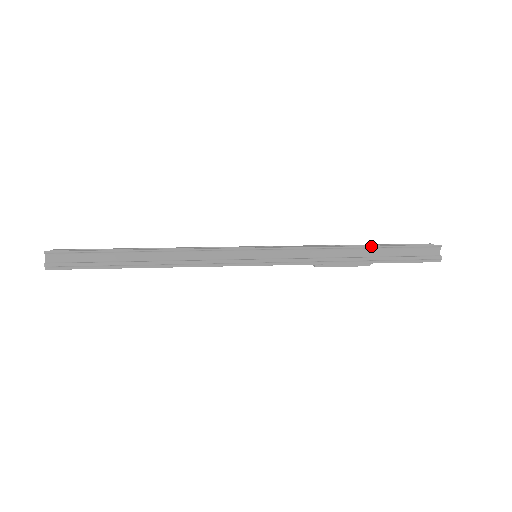
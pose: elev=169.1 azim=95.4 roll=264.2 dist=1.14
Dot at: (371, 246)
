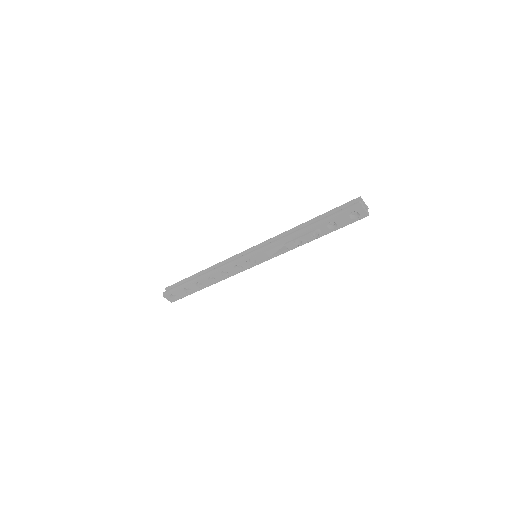
Dot at: (314, 218)
